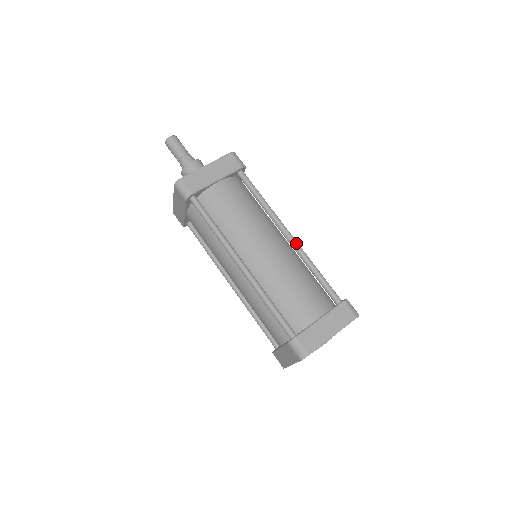
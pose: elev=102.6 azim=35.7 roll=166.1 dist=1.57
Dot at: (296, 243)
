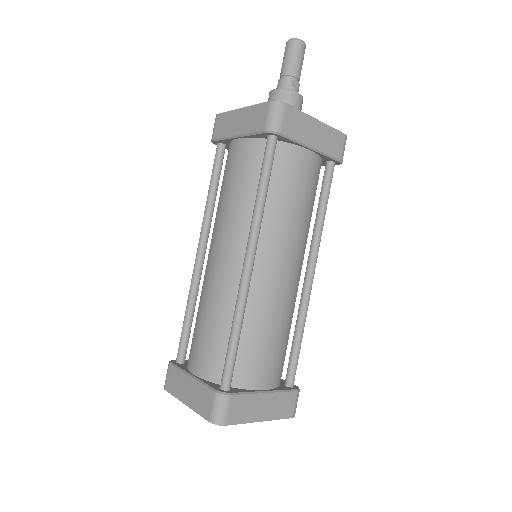
Dot at: occluded
